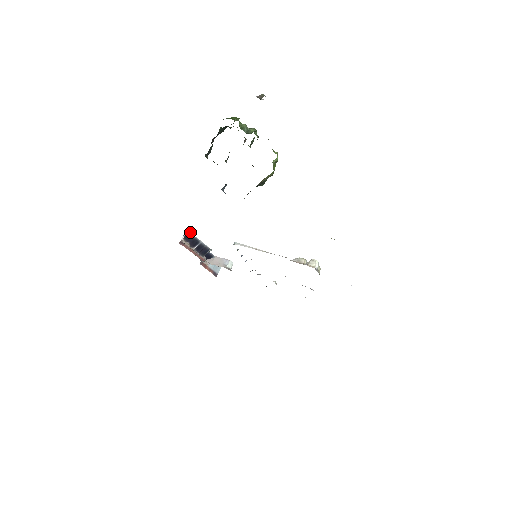
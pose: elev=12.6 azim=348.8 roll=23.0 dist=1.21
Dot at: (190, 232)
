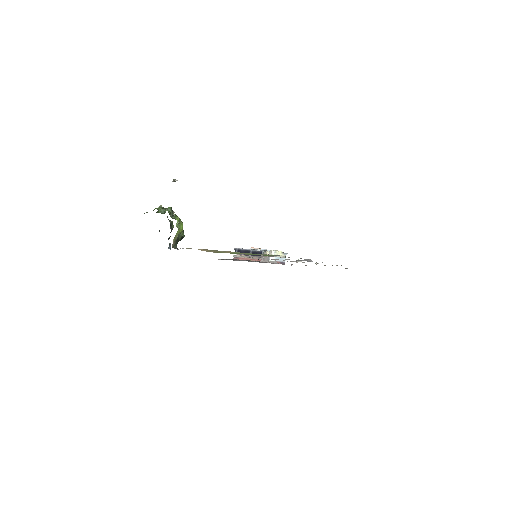
Dot at: (238, 248)
